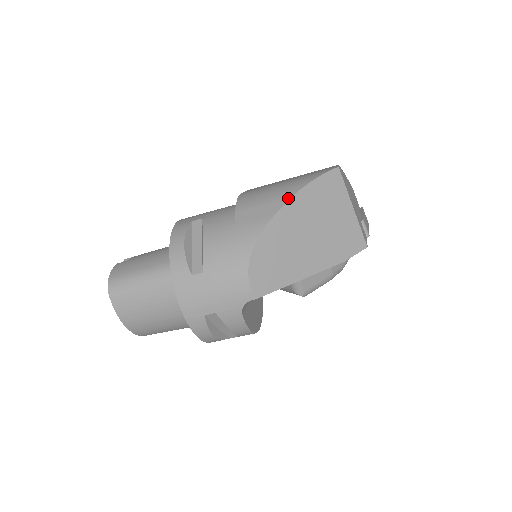
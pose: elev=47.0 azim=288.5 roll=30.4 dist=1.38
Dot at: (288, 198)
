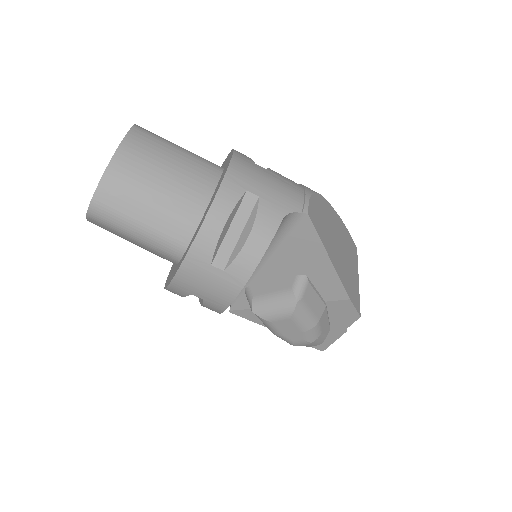
Dot at: (336, 213)
